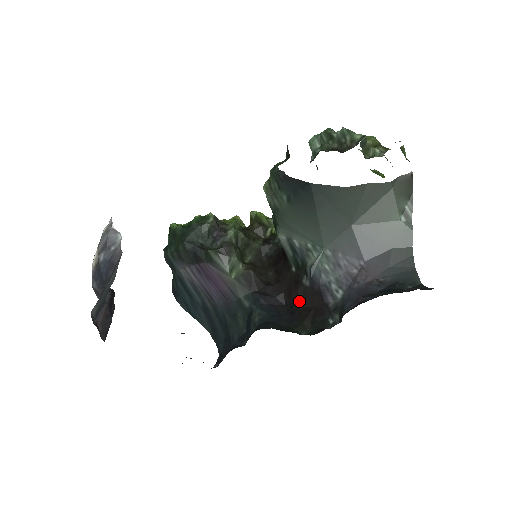
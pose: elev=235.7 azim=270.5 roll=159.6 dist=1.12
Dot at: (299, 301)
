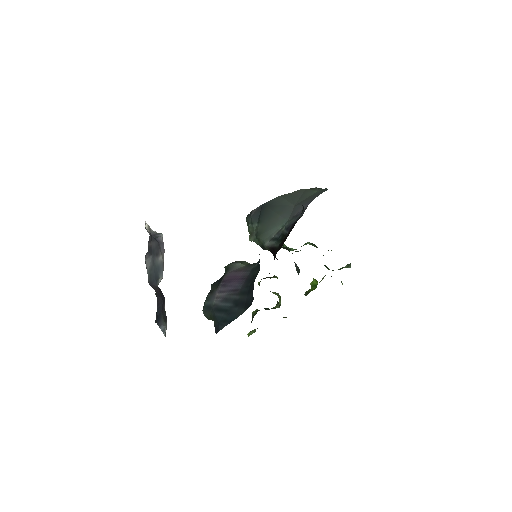
Dot at: occluded
